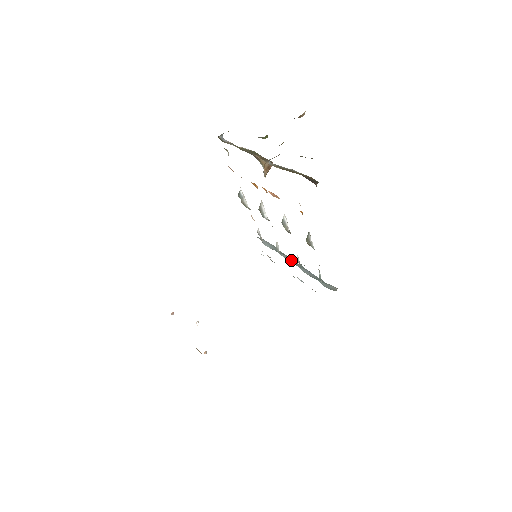
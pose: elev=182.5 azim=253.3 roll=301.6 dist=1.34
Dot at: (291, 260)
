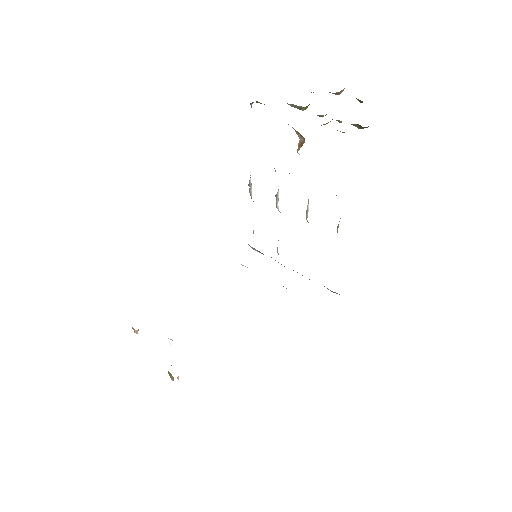
Dot at: occluded
